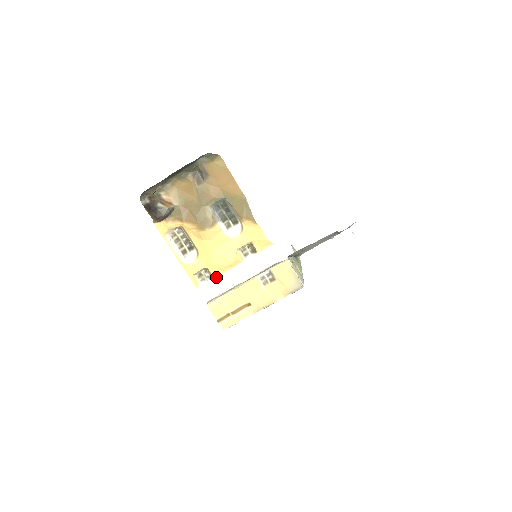
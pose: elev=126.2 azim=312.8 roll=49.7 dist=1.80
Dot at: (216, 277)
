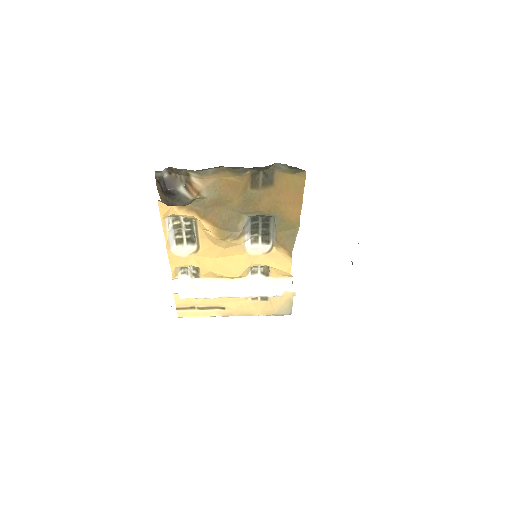
Dot at: (204, 279)
